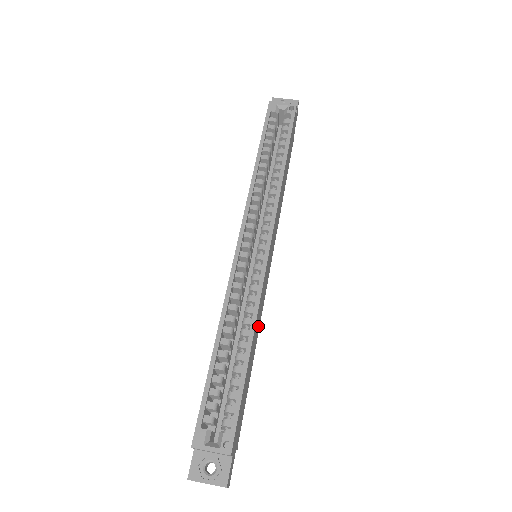
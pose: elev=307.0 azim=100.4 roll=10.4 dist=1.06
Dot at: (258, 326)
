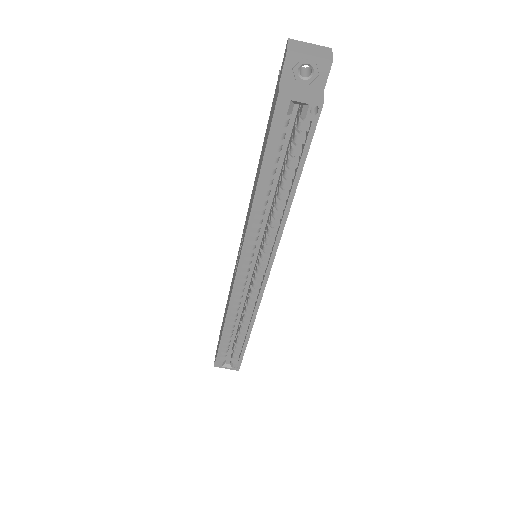
Dot at: occluded
